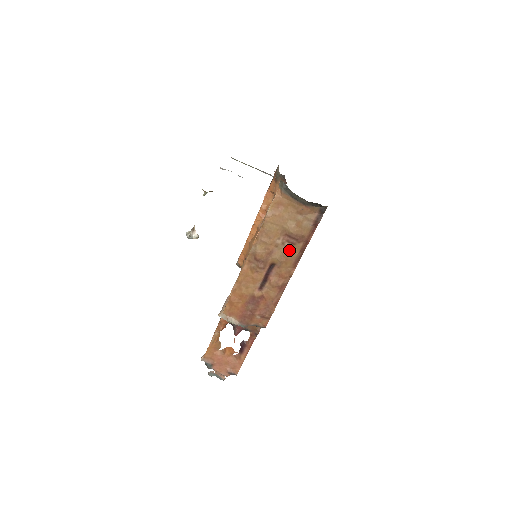
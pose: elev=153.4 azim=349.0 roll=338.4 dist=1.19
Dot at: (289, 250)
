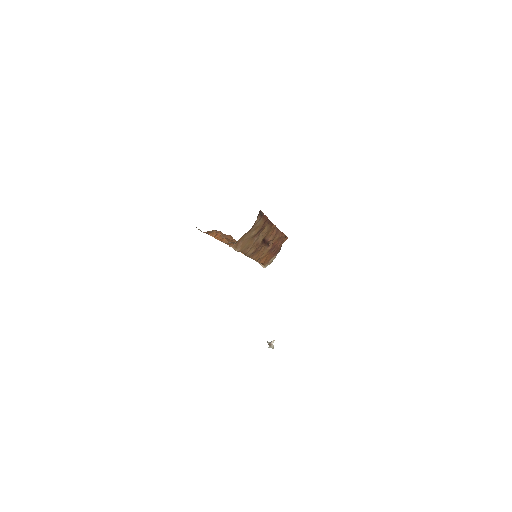
Dot at: (264, 232)
